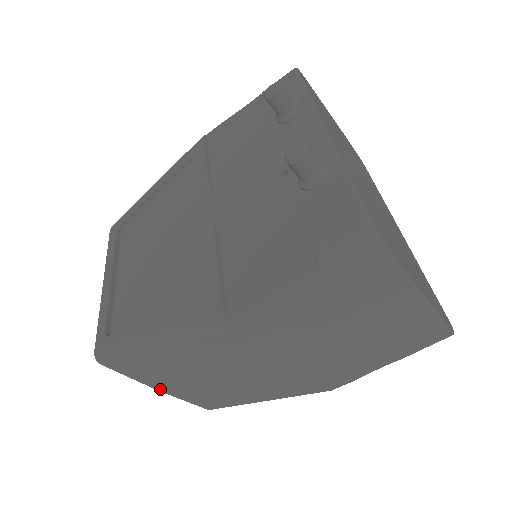
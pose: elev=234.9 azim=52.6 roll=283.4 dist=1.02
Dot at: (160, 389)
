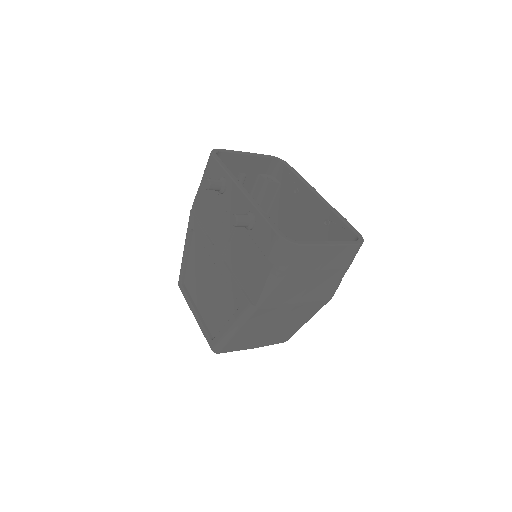
Dot at: (253, 347)
